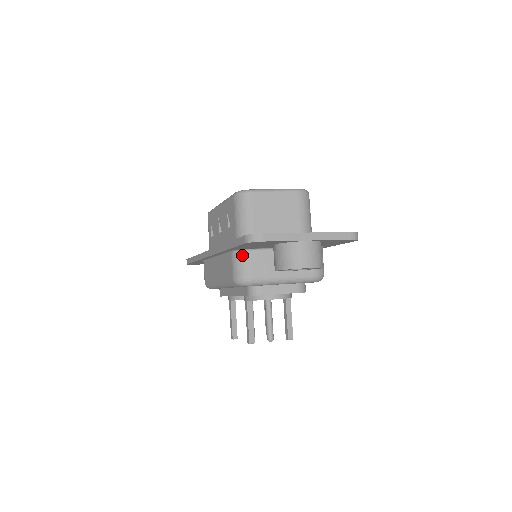
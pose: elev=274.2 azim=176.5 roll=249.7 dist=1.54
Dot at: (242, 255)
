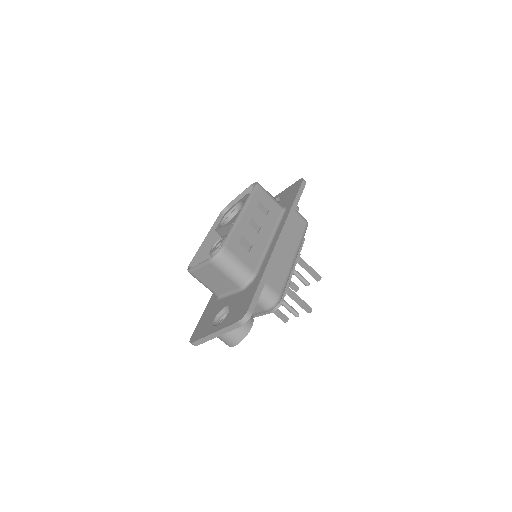
Dot at: occluded
